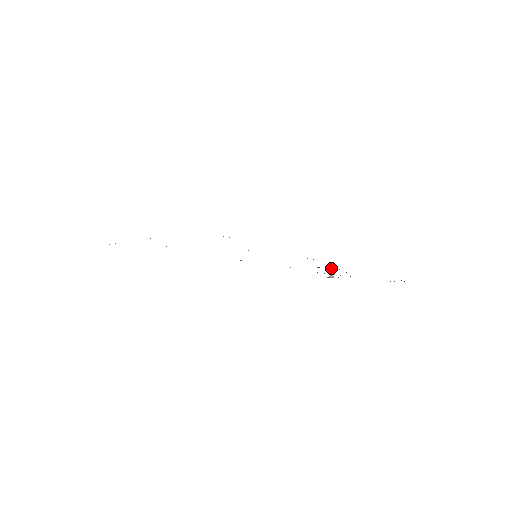
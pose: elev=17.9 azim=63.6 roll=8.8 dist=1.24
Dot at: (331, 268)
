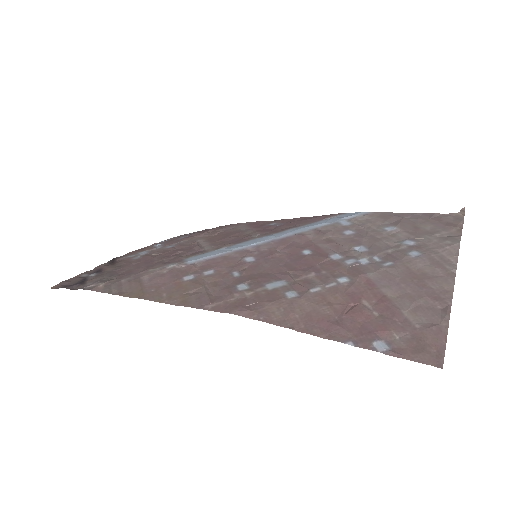
Dot at: (367, 256)
